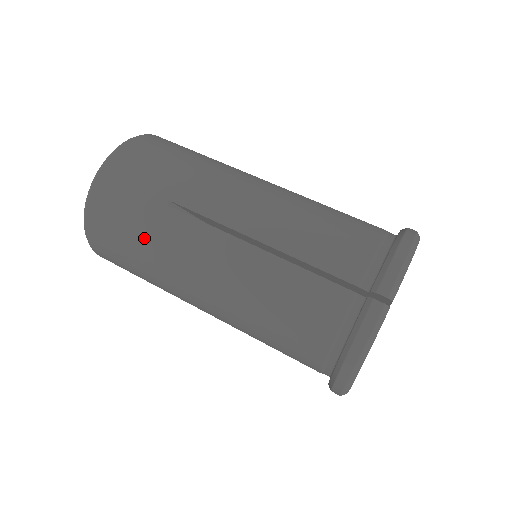
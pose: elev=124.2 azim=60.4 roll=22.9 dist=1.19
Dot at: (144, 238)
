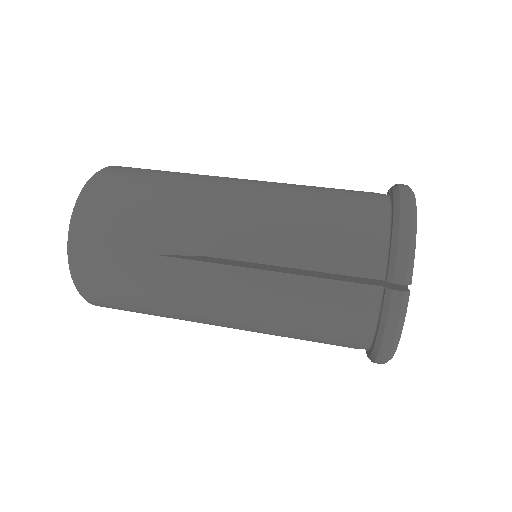
Dot at: (166, 180)
